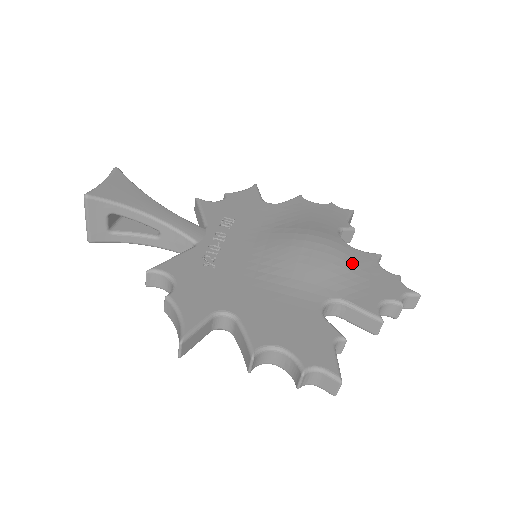
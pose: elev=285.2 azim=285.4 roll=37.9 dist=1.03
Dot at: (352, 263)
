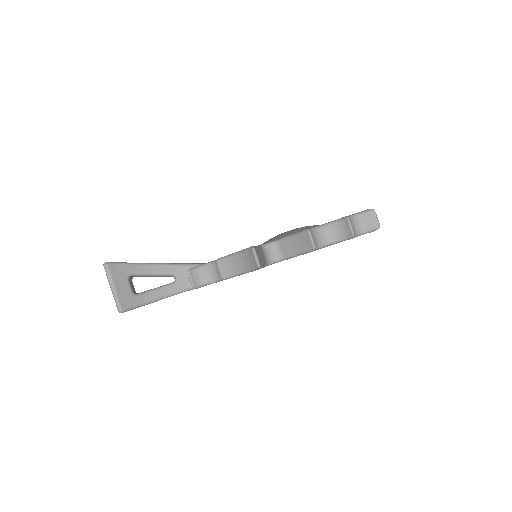
Dot at: occluded
